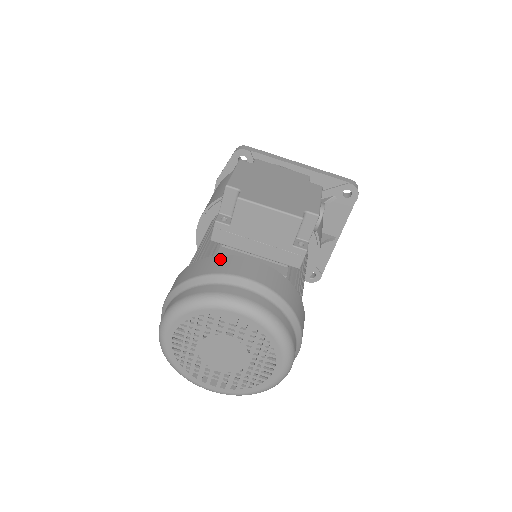
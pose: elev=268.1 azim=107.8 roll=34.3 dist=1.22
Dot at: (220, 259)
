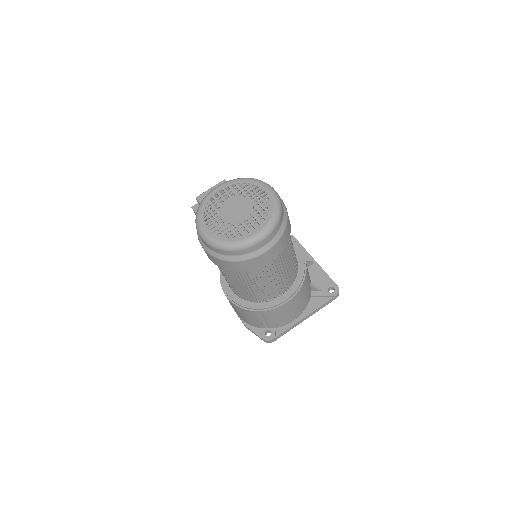
Dot at: occluded
